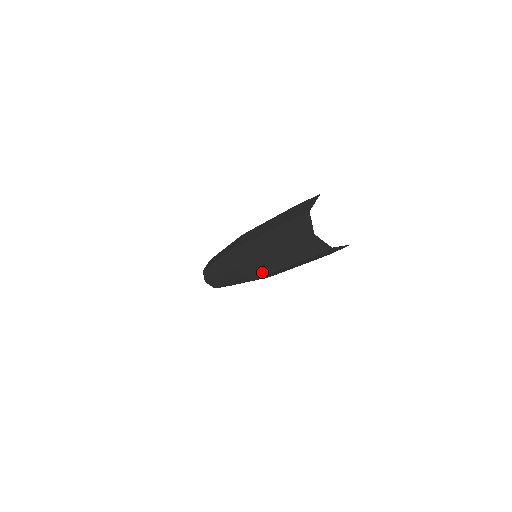
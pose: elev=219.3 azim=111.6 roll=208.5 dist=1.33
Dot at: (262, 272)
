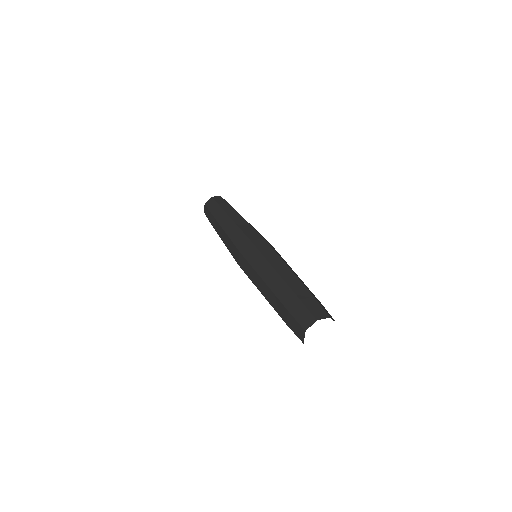
Dot at: (252, 278)
